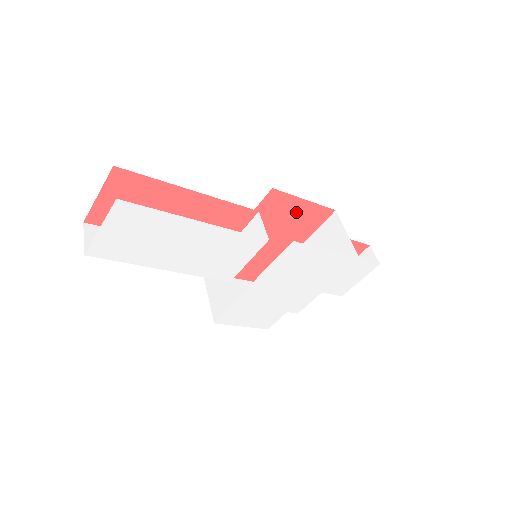
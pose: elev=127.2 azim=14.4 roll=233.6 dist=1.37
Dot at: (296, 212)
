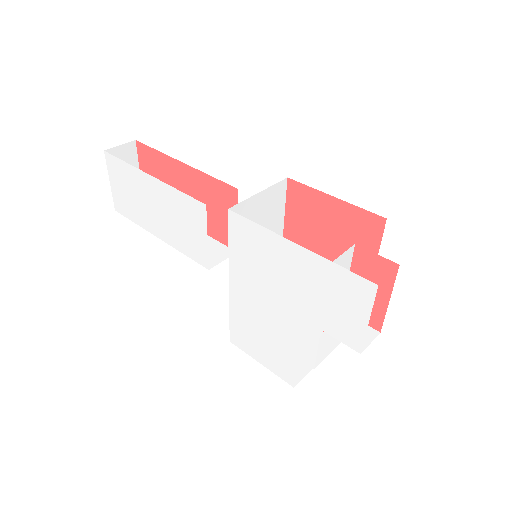
Dot at: (333, 218)
